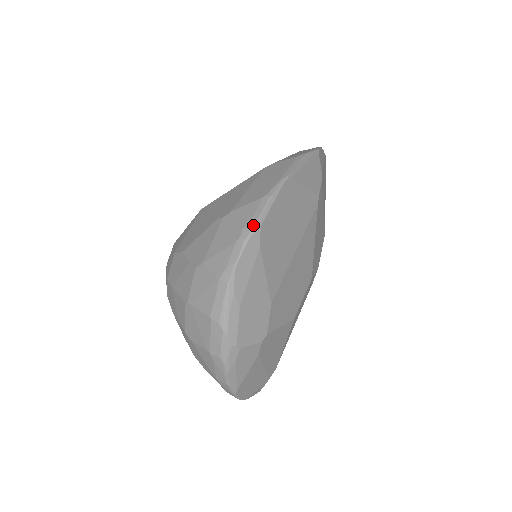
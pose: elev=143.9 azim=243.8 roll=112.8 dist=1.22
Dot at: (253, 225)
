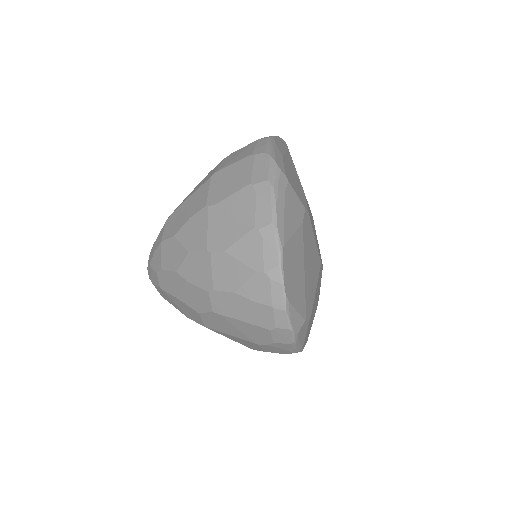
Dot at: occluded
